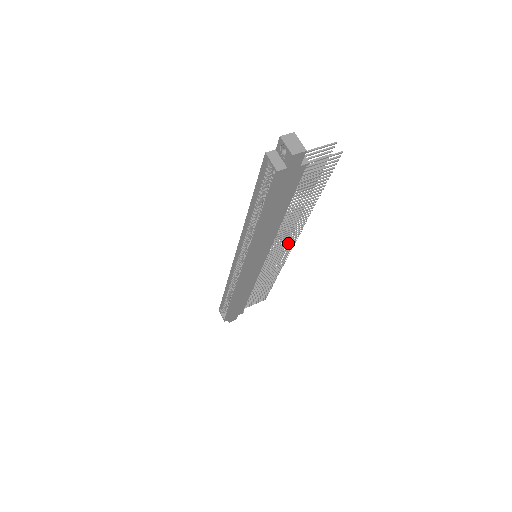
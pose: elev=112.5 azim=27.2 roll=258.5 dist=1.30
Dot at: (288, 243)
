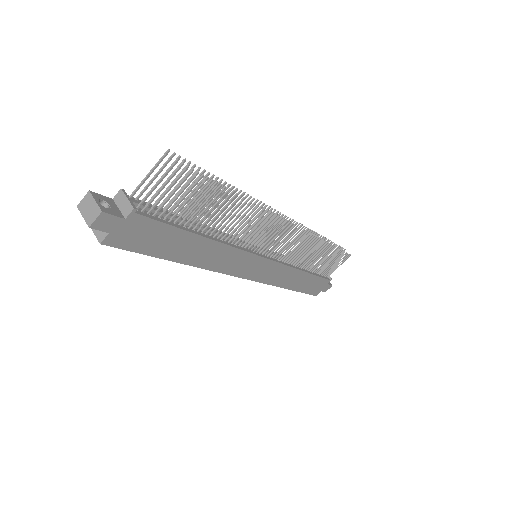
Dot at: (278, 229)
